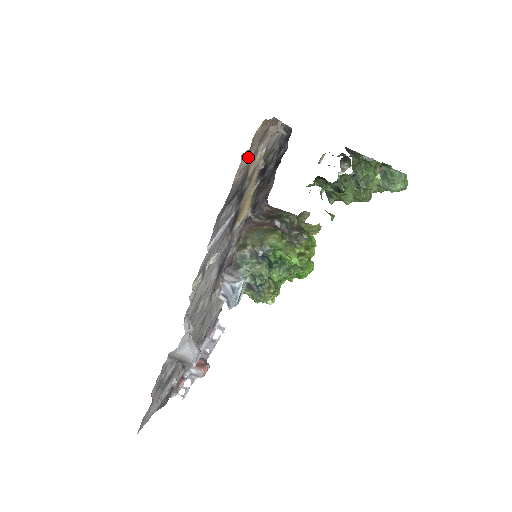
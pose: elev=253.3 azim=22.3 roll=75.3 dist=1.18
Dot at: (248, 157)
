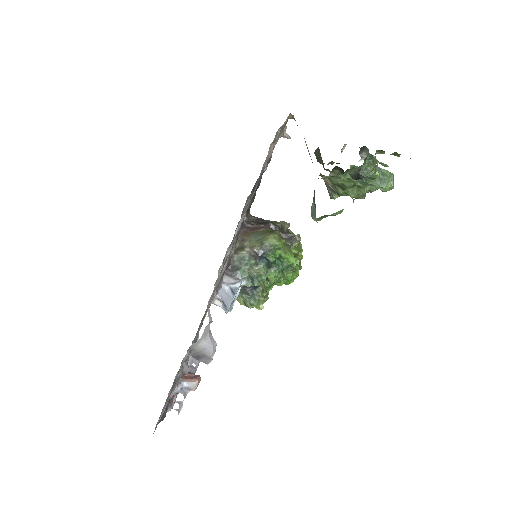
Dot at: occluded
